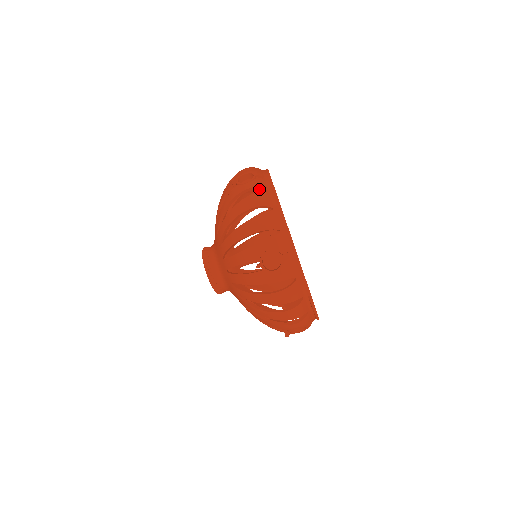
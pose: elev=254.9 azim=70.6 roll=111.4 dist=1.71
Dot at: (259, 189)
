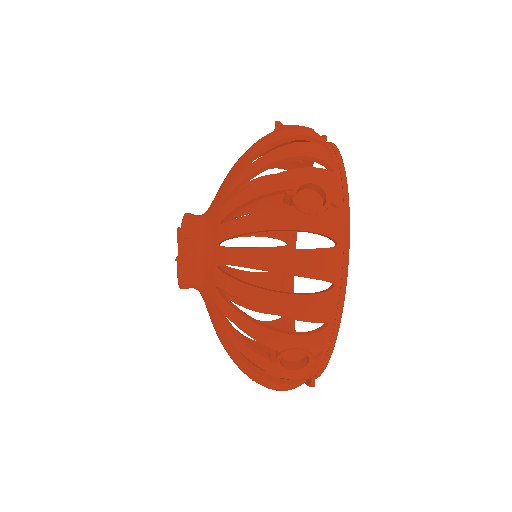
Dot at: (326, 236)
